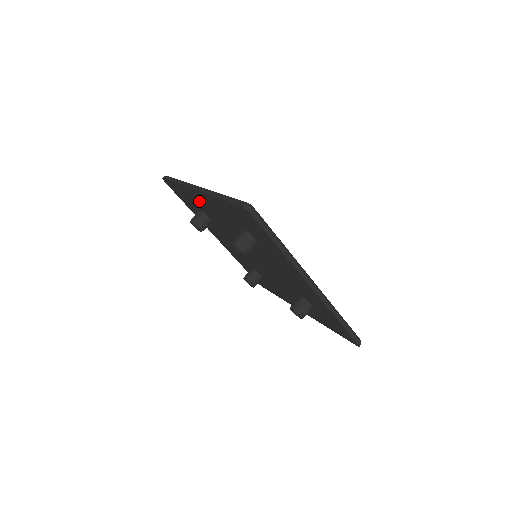
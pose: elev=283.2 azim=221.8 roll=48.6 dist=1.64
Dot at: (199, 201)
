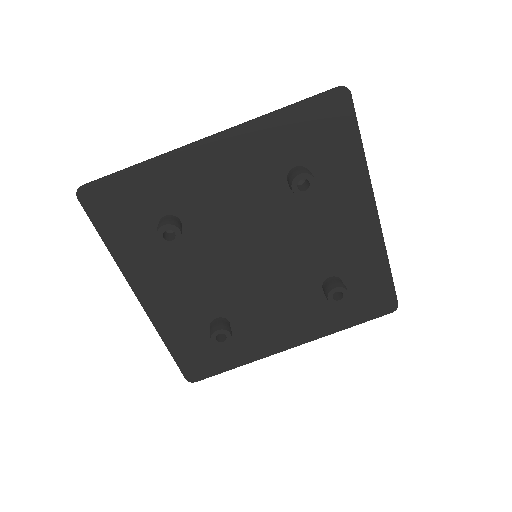
Dot at: (190, 176)
